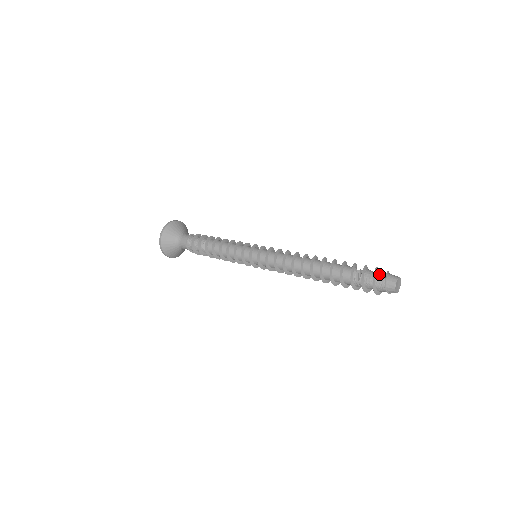
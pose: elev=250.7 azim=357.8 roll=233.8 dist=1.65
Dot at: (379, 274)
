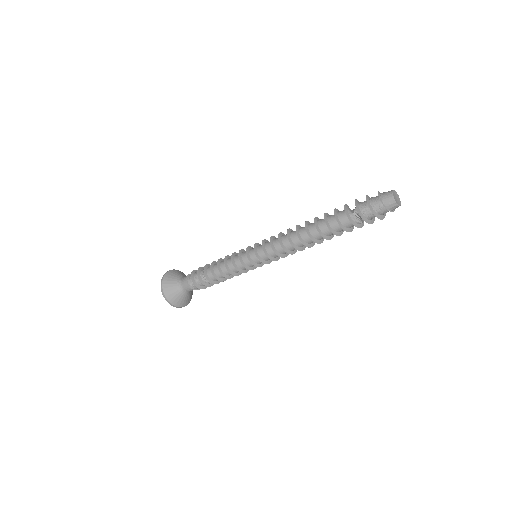
Dot at: (375, 206)
